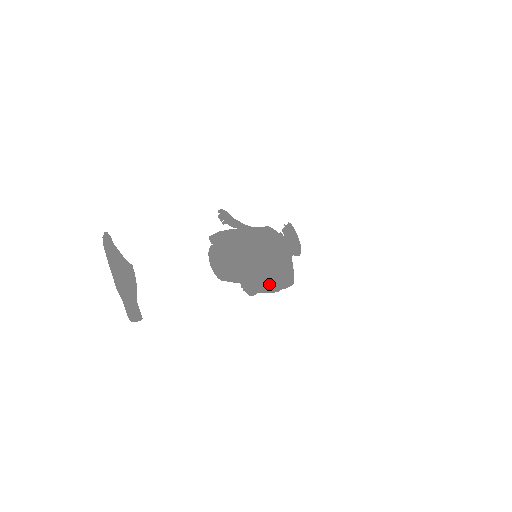
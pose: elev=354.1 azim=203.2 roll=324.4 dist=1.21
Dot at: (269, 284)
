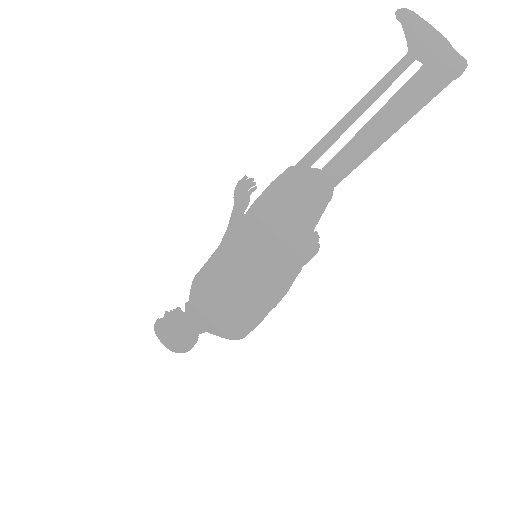
Dot at: (277, 287)
